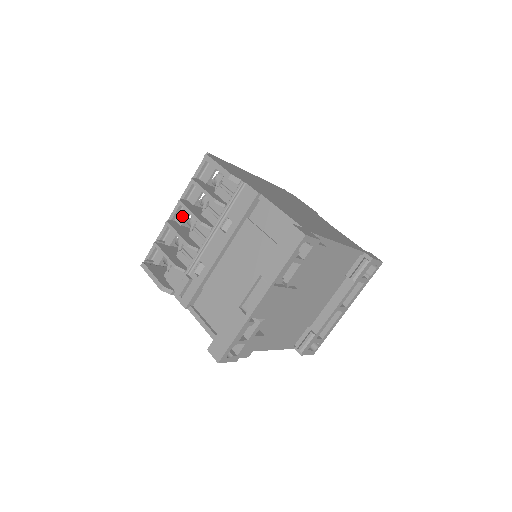
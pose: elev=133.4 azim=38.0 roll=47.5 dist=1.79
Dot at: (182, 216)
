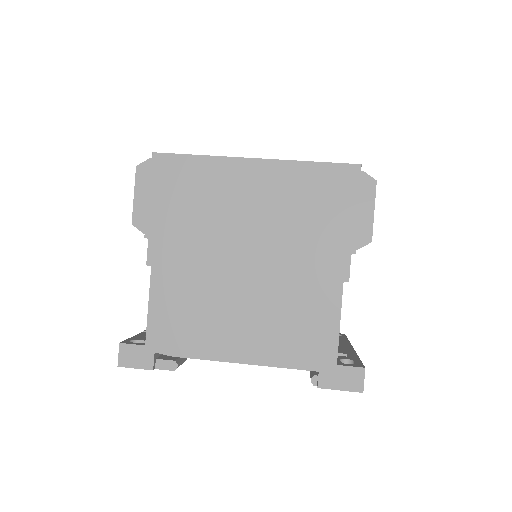
Dot at: occluded
